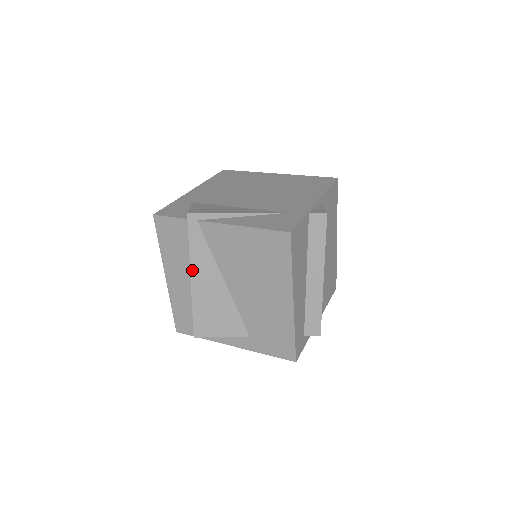
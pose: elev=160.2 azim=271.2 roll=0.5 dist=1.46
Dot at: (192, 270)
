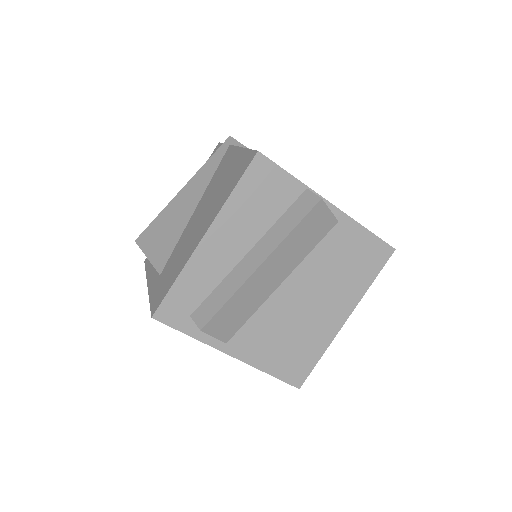
Dot at: (189, 182)
